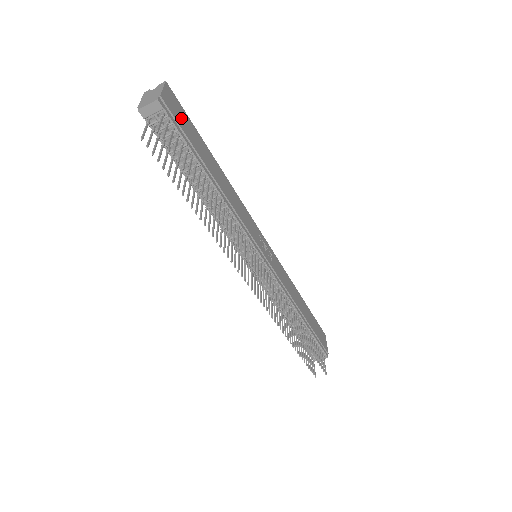
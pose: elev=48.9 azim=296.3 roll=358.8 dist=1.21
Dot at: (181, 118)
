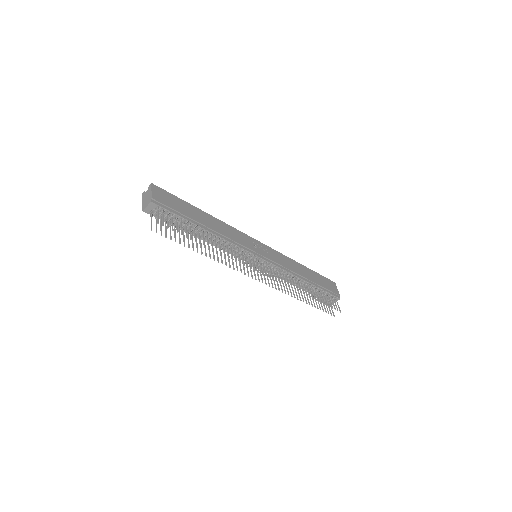
Dot at: (169, 201)
